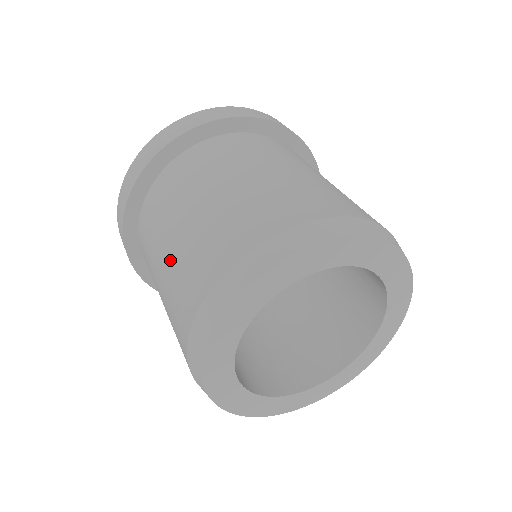
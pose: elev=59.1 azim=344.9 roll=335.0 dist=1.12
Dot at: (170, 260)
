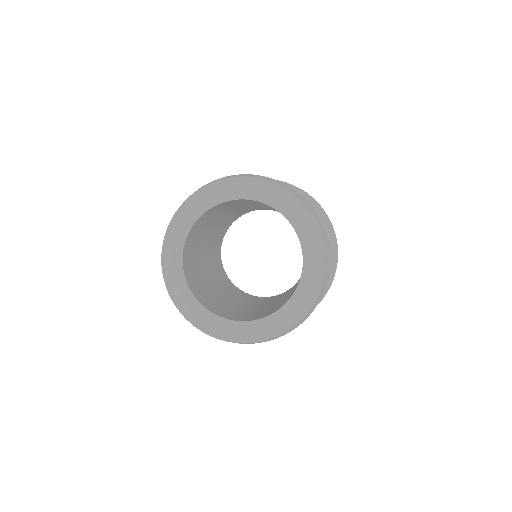
Dot at: occluded
